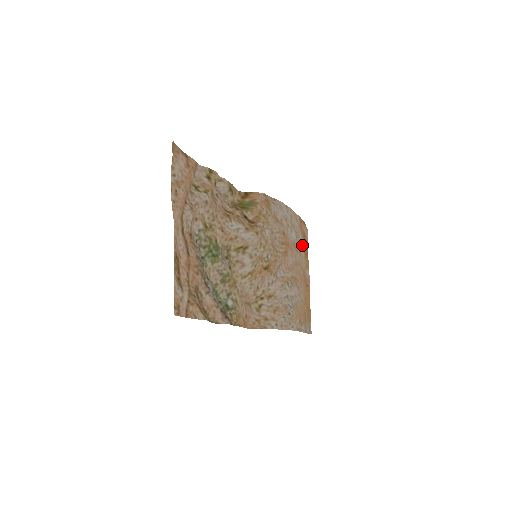
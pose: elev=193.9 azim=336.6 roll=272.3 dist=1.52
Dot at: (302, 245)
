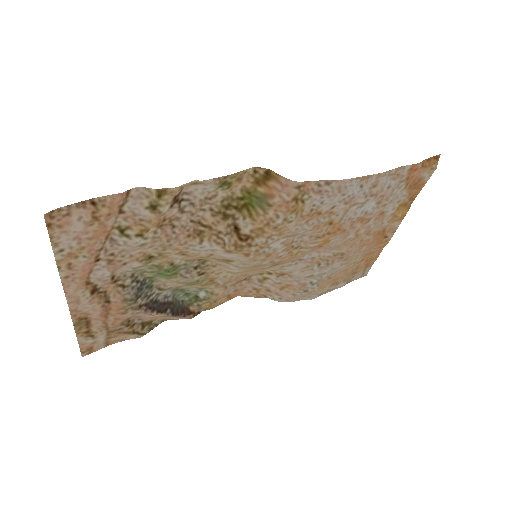
Dot at: (398, 199)
